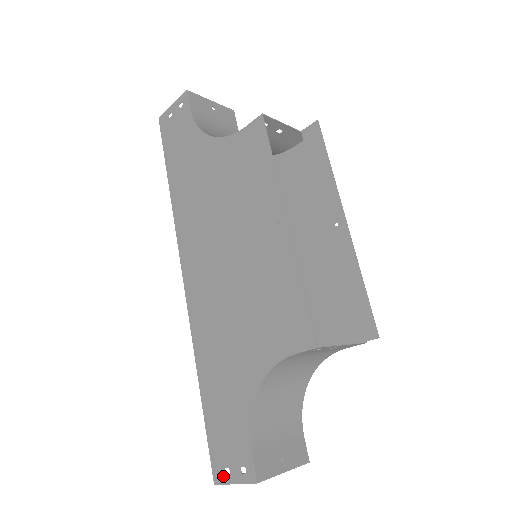
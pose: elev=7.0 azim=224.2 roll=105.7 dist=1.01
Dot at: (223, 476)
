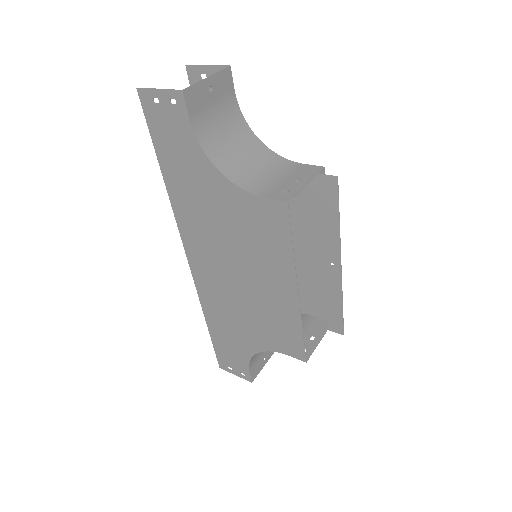
Dot at: (227, 369)
